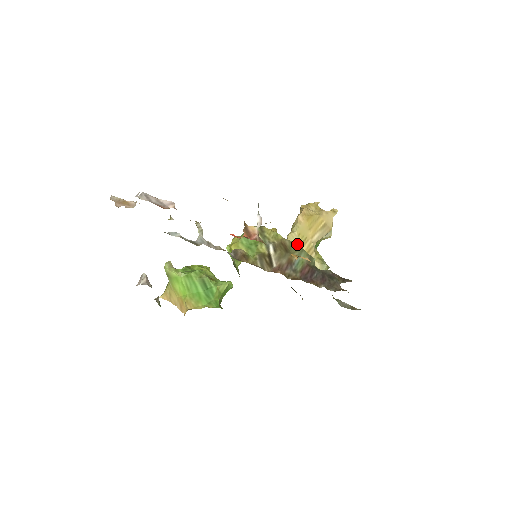
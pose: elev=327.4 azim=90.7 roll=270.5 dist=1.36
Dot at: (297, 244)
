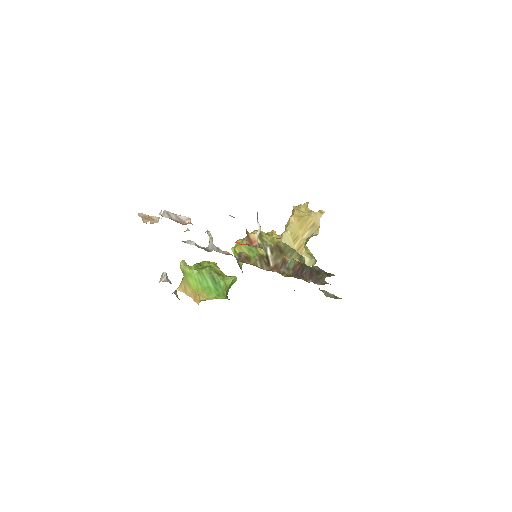
Dot at: (290, 242)
